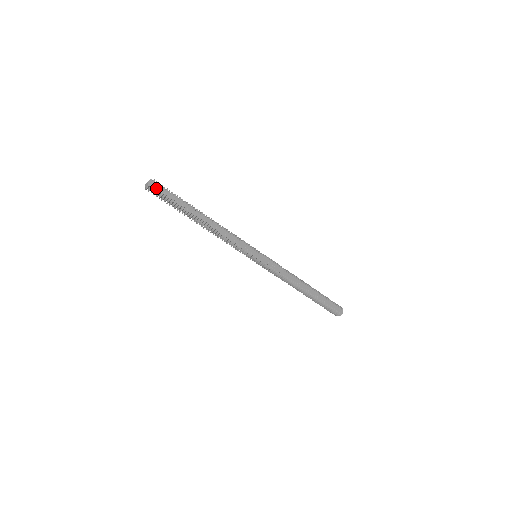
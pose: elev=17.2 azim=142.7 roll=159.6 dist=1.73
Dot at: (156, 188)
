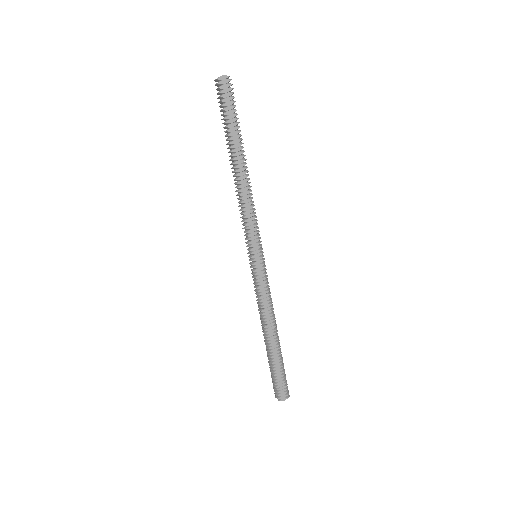
Dot at: (223, 89)
